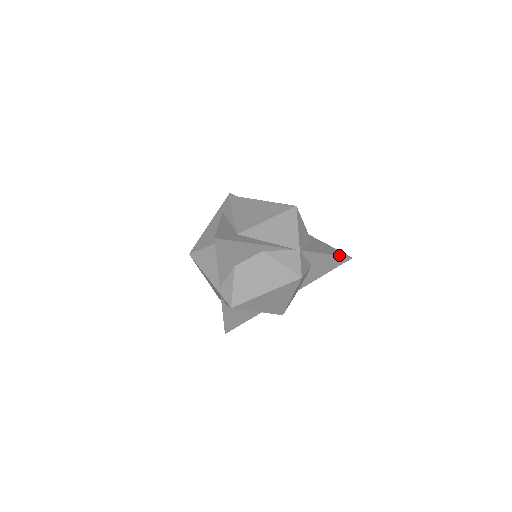
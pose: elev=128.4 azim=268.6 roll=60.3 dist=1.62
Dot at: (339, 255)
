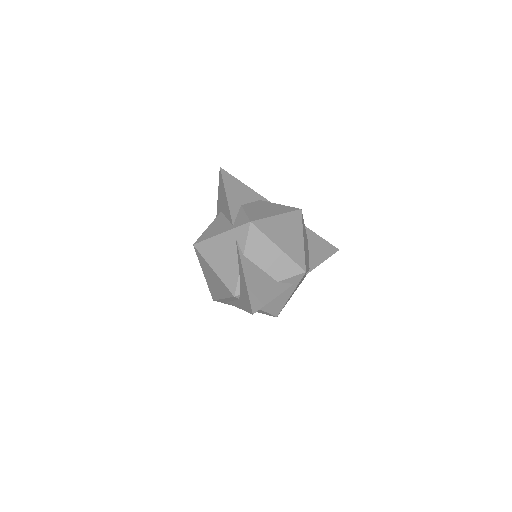
Dot at: (326, 242)
